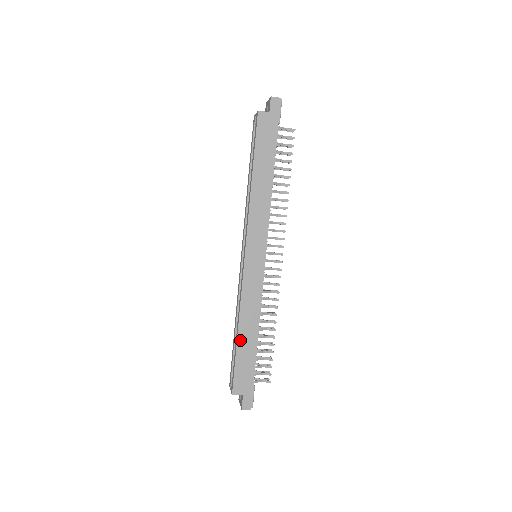
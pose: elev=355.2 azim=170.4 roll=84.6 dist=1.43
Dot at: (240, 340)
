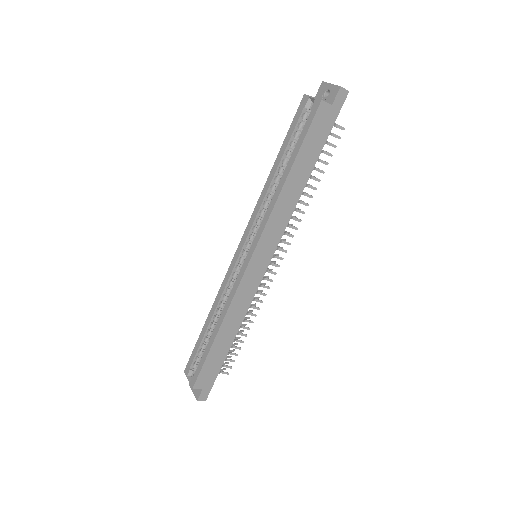
Dot at: (217, 340)
